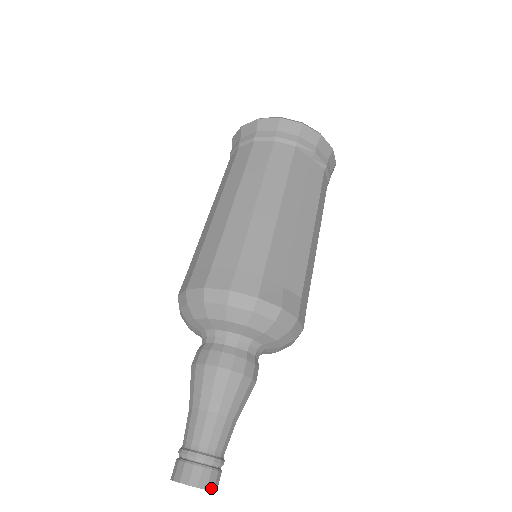
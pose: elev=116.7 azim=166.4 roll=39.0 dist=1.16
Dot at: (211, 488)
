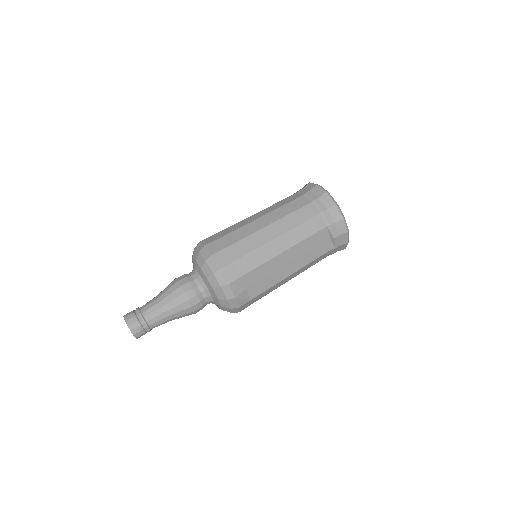
Dot at: (136, 336)
